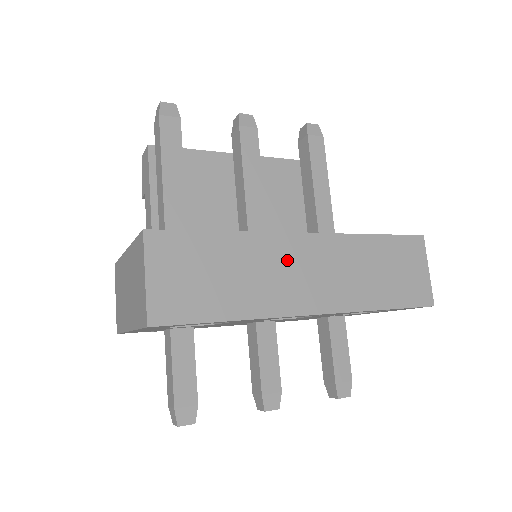
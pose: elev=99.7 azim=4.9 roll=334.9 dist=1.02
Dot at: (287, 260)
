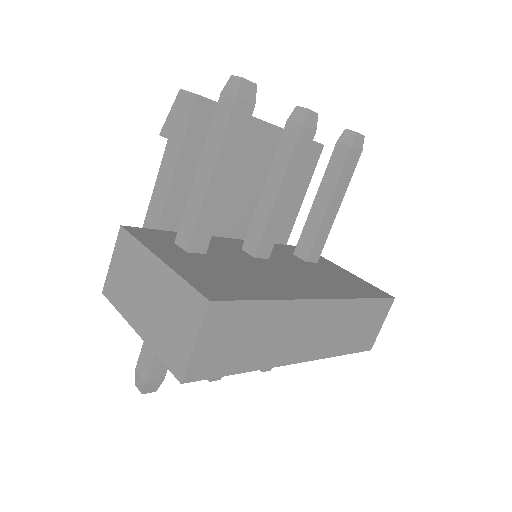
Dot at: (301, 322)
